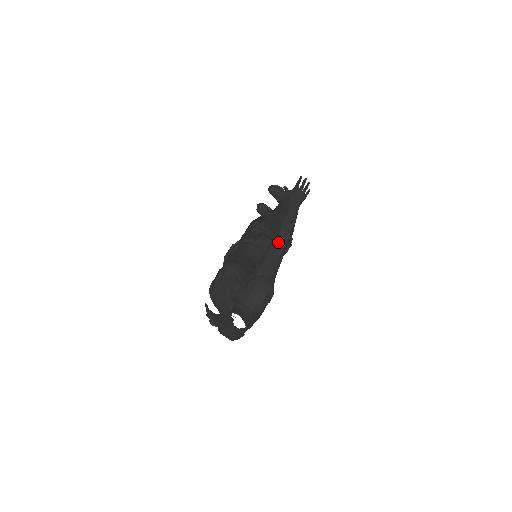
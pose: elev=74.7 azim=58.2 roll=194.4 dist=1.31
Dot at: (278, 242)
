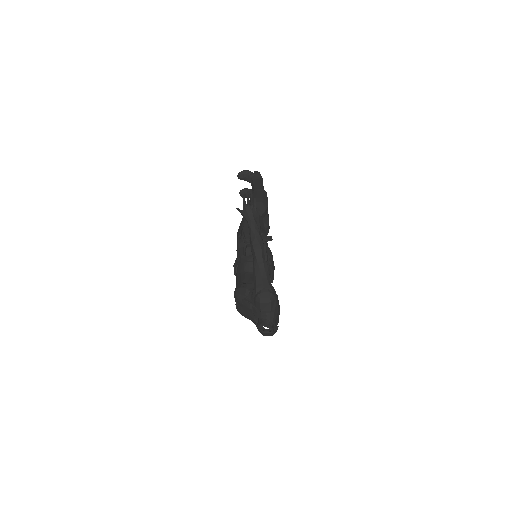
Dot at: (257, 258)
